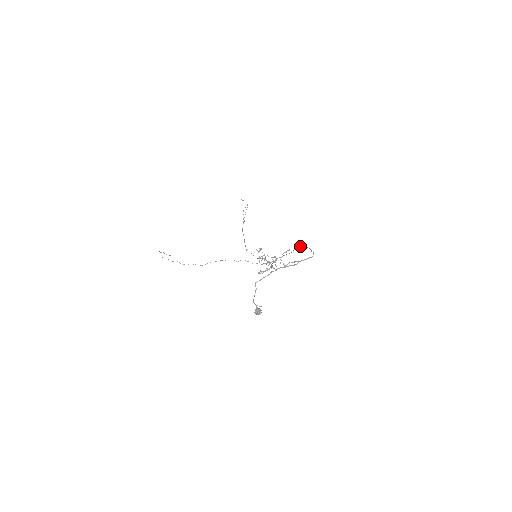
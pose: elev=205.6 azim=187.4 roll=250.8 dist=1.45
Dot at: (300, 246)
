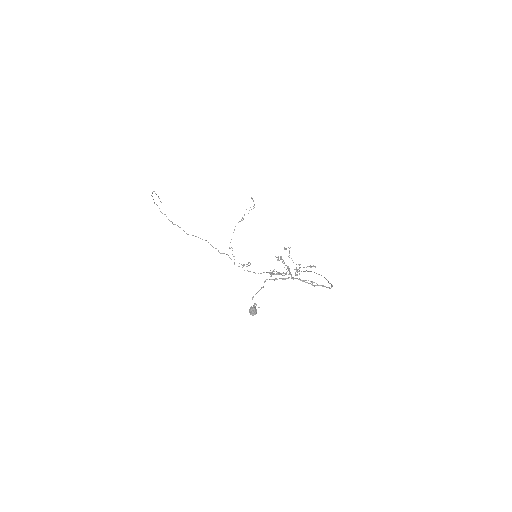
Dot at: occluded
